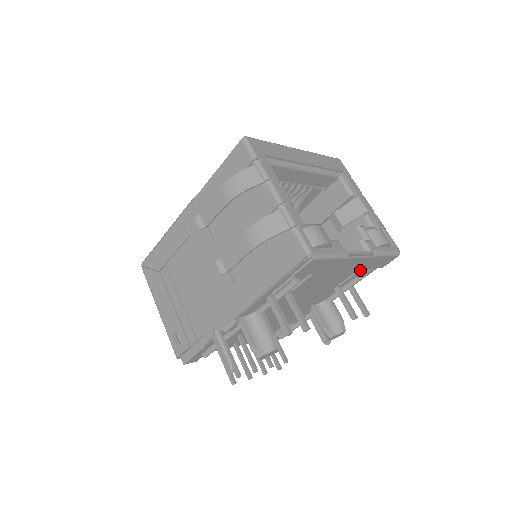
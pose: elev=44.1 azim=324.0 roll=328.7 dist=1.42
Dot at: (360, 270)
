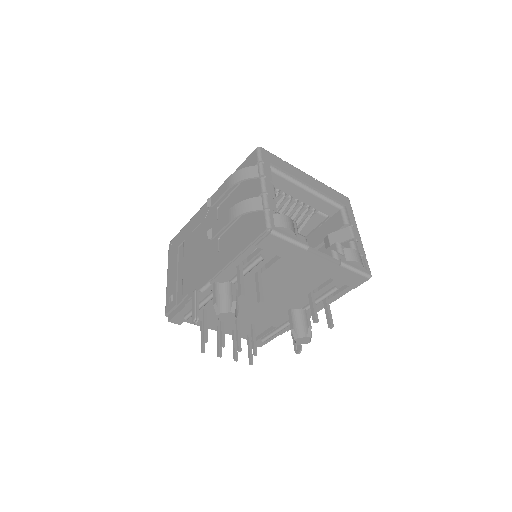
Dot at: (331, 281)
